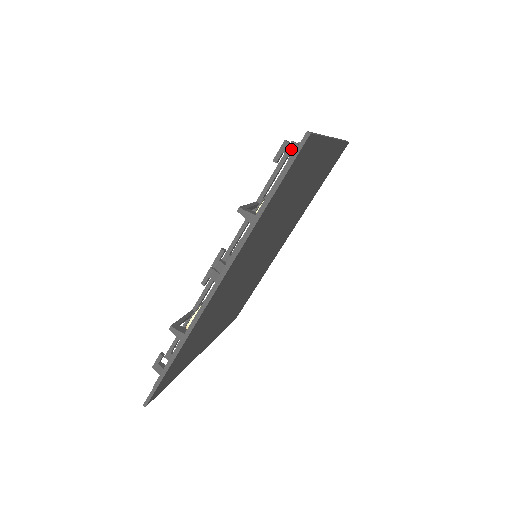
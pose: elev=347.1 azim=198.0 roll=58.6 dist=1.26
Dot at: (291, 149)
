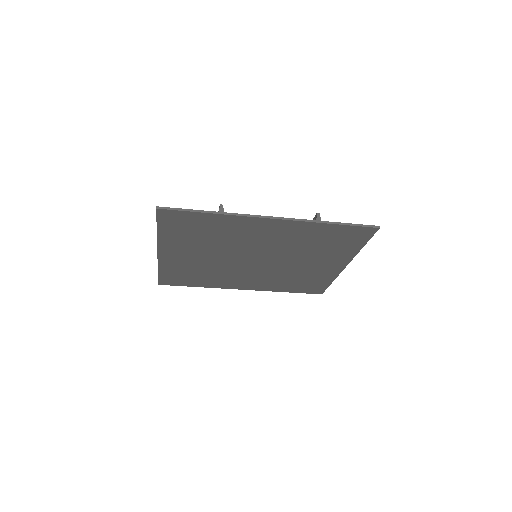
Dot at: occluded
